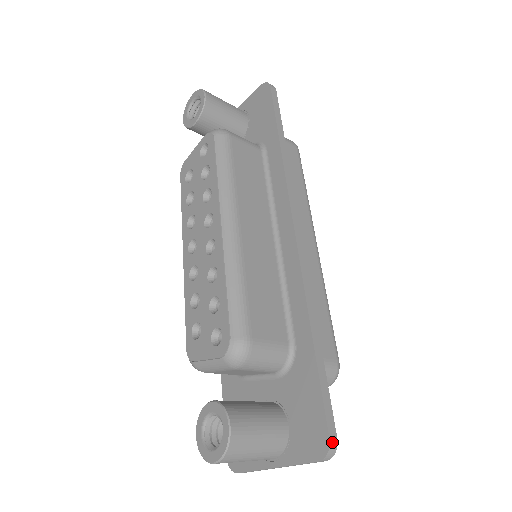
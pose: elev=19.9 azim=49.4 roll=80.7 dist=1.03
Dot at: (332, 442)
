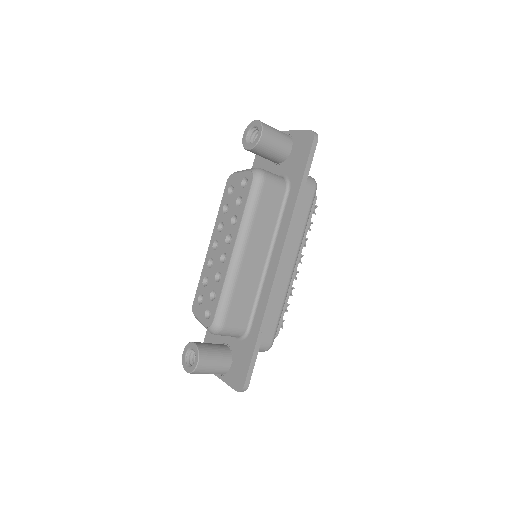
Dot at: (245, 387)
